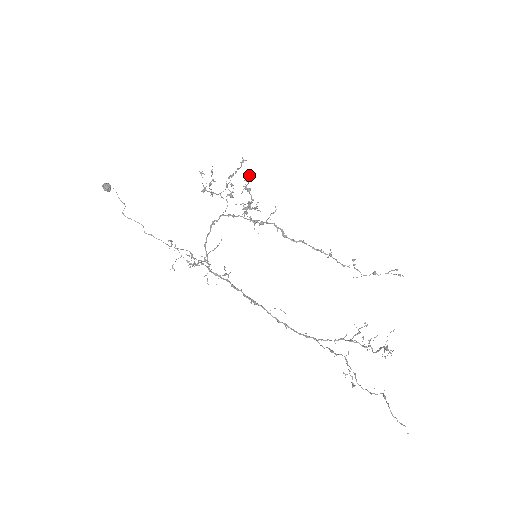
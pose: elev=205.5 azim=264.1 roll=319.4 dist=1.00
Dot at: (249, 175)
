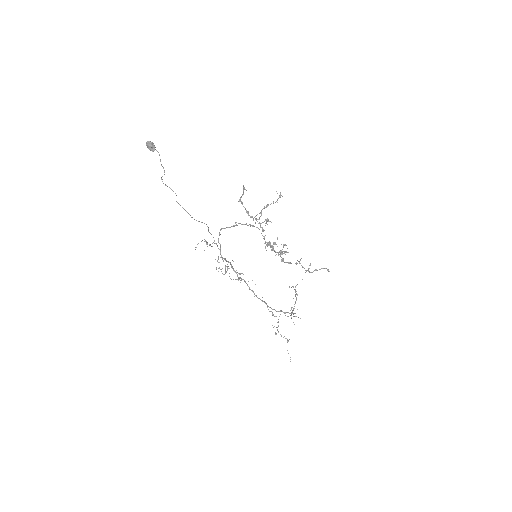
Dot at: (288, 252)
